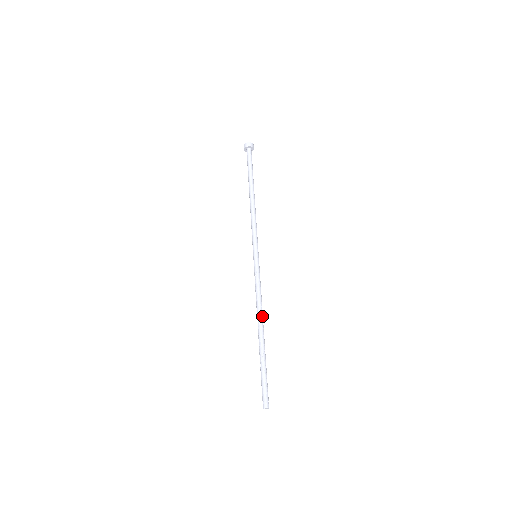
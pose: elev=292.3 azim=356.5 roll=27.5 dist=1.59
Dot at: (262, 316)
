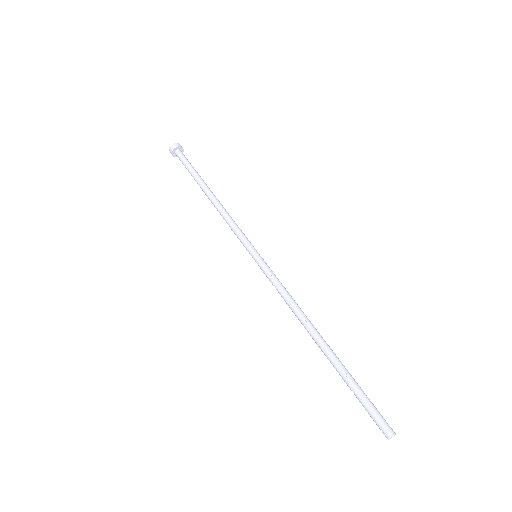
Dot at: (309, 321)
